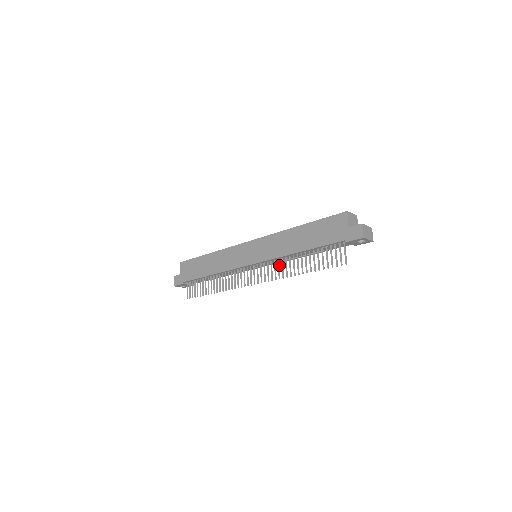
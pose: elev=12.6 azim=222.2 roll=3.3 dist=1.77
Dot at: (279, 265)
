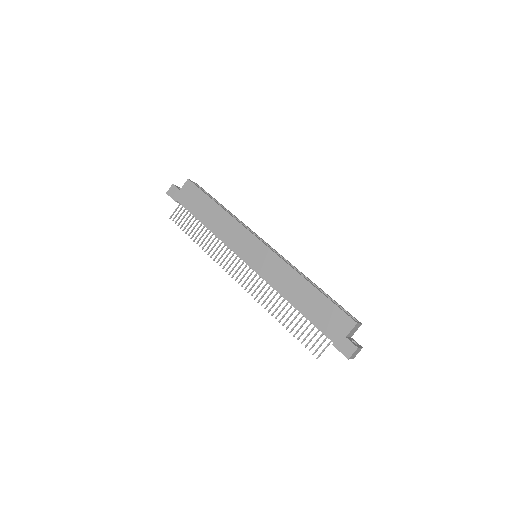
Dot at: occluded
